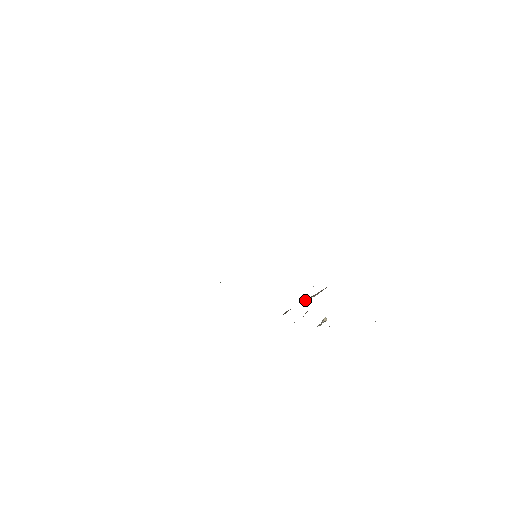
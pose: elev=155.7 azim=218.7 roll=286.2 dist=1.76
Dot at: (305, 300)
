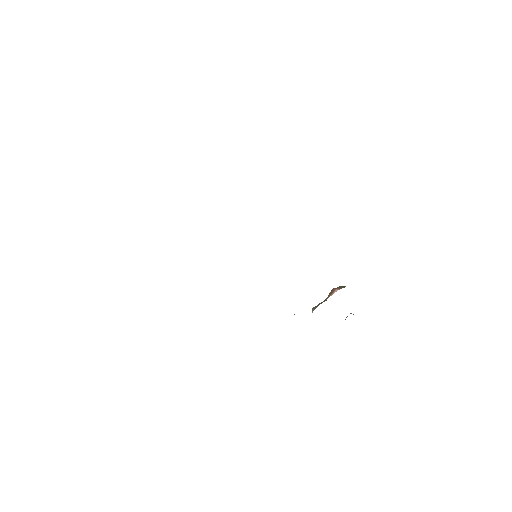
Dot at: occluded
